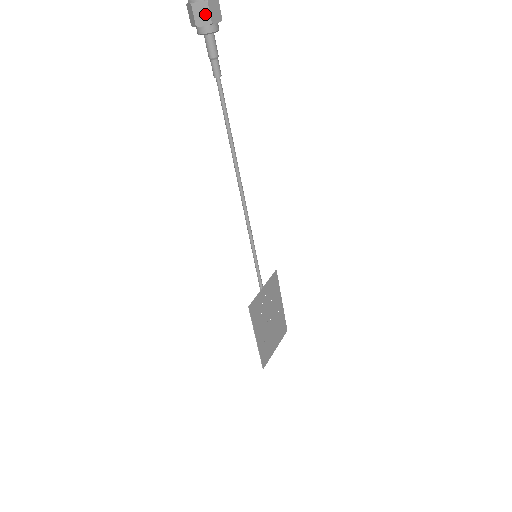
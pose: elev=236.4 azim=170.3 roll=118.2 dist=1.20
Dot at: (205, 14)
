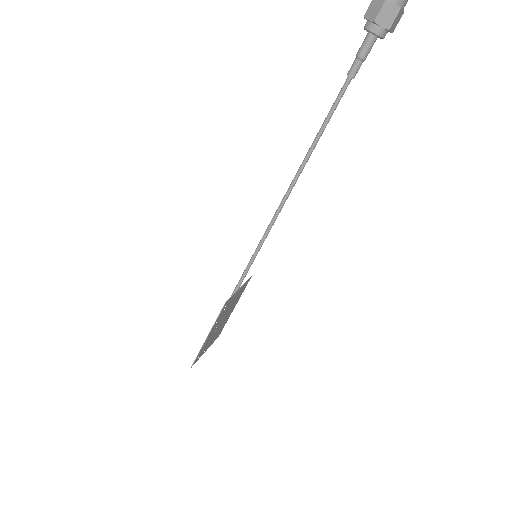
Dot at: (390, 17)
